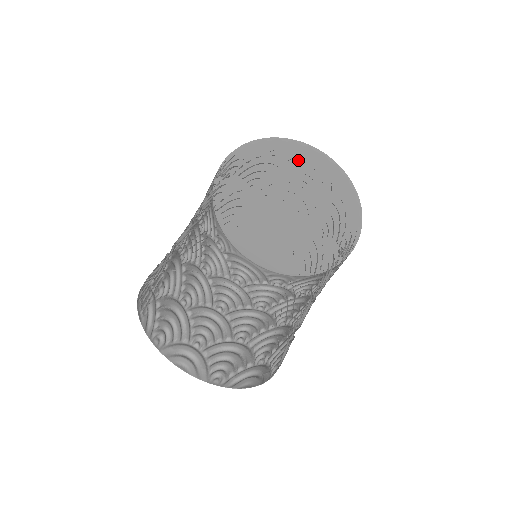
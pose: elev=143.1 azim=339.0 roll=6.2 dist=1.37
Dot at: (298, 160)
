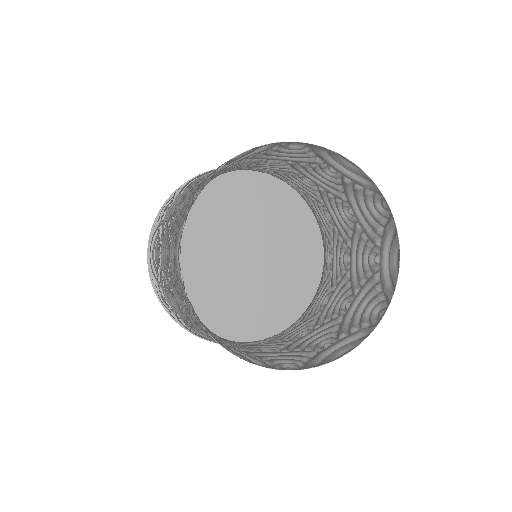
Dot at: occluded
